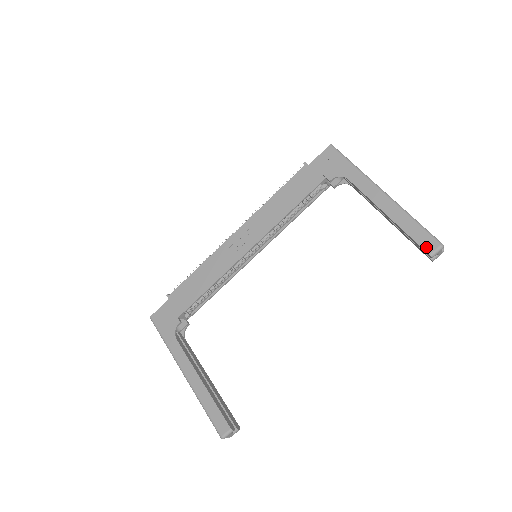
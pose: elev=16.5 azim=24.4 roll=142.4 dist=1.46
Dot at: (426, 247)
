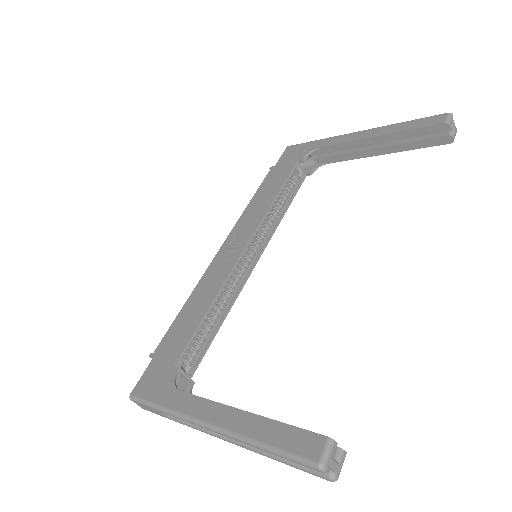
Dot at: (435, 122)
